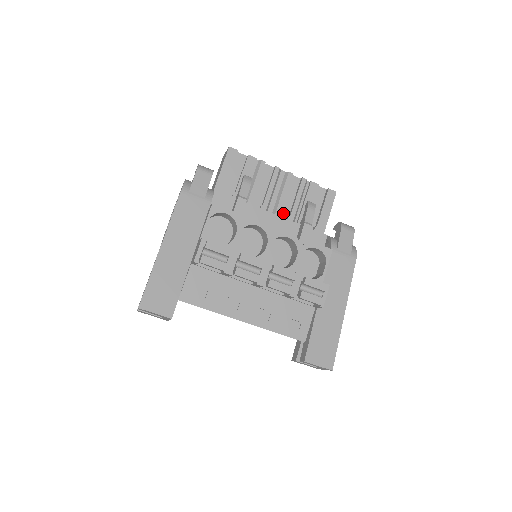
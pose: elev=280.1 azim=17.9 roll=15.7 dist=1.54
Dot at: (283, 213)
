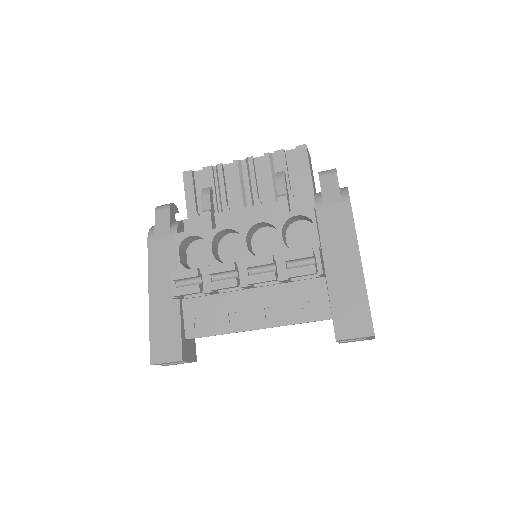
Dot at: (264, 199)
